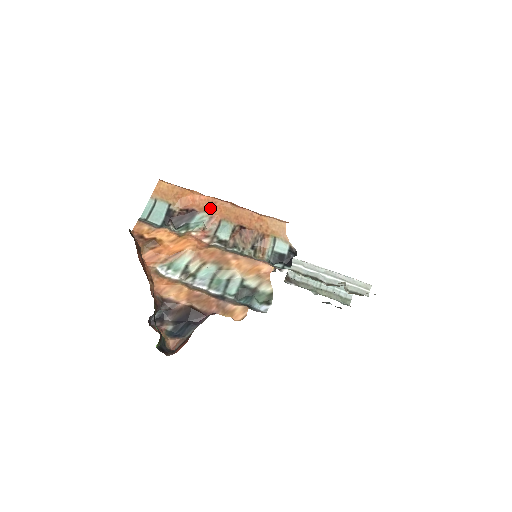
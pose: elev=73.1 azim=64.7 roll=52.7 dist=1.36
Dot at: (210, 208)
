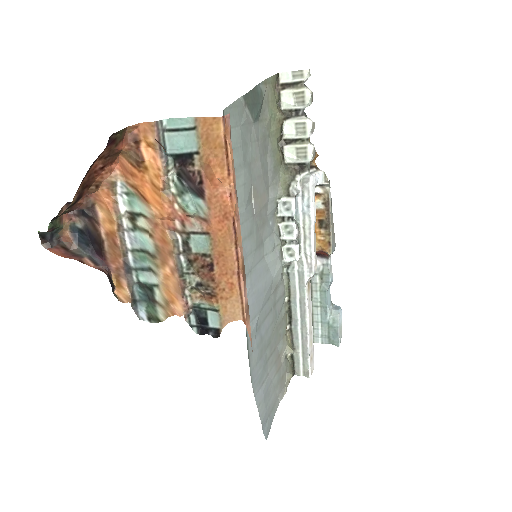
Dot at: (217, 213)
